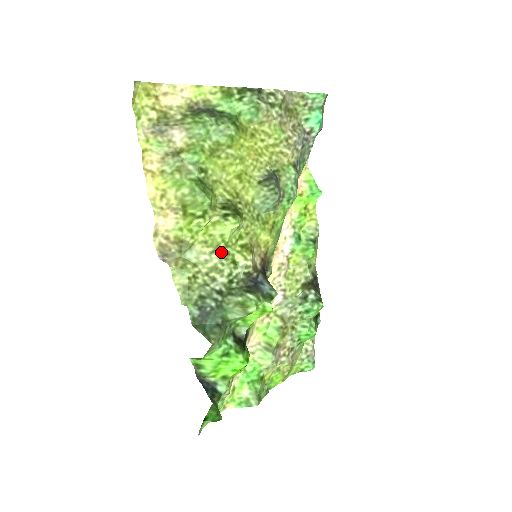
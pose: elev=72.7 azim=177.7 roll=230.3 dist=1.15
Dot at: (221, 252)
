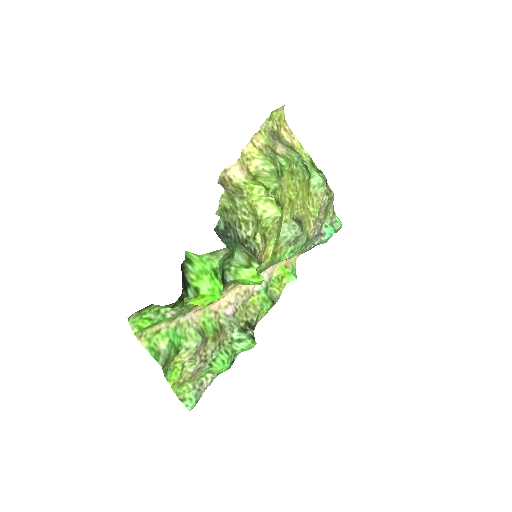
Dot at: (256, 219)
